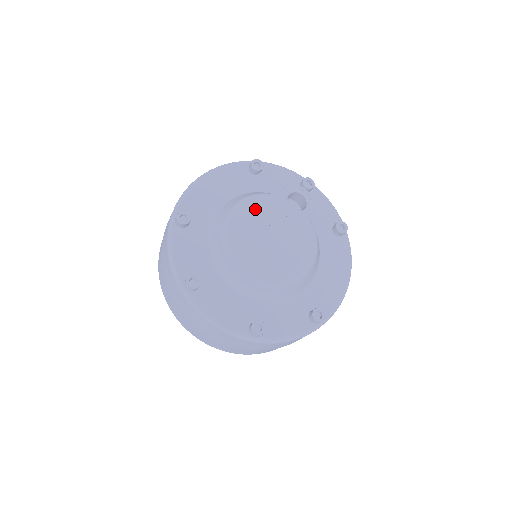
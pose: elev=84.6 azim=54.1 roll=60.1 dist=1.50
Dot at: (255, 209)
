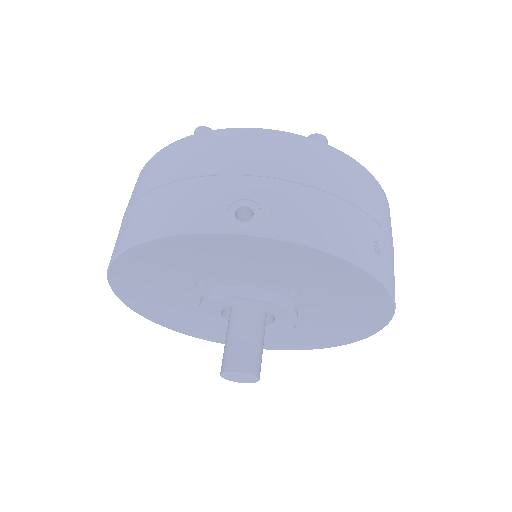
Dot at: occluded
